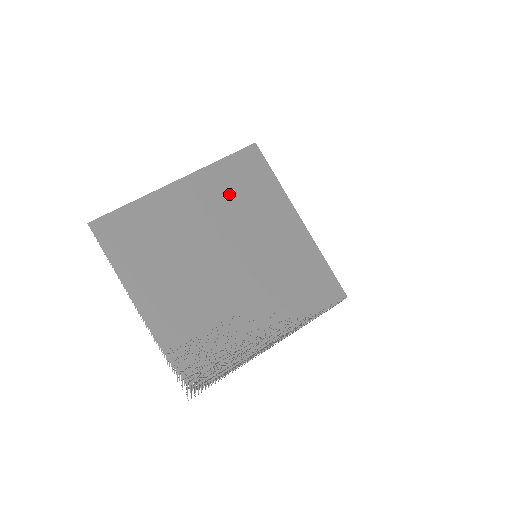
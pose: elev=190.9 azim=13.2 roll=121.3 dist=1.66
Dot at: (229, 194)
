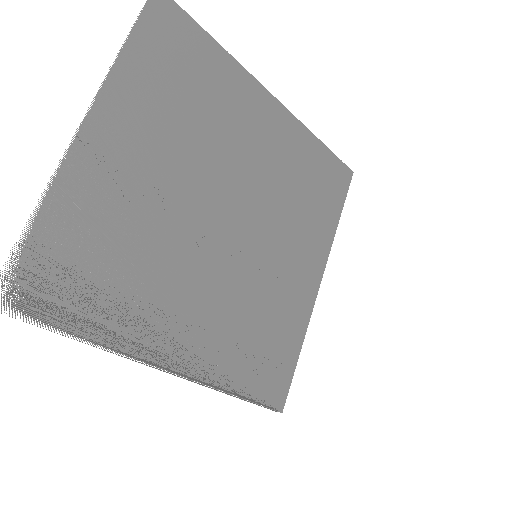
Dot at: (296, 173)
